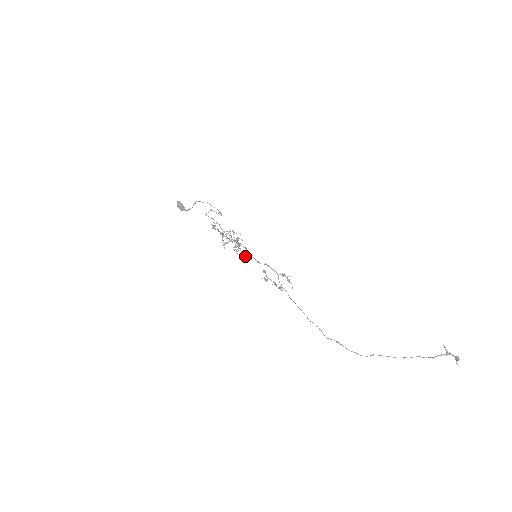
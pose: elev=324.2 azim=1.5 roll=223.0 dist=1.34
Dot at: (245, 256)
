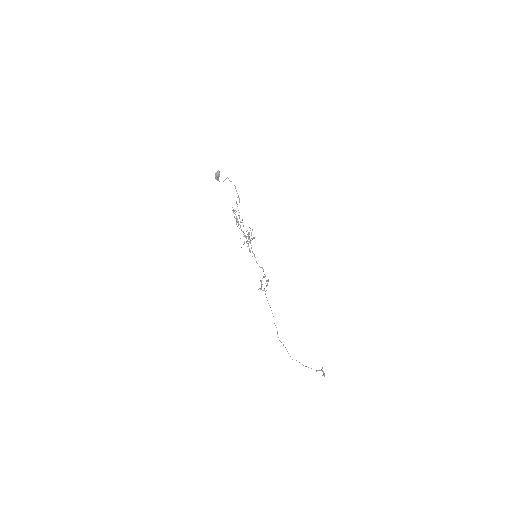
Dot at: (250, 252)
